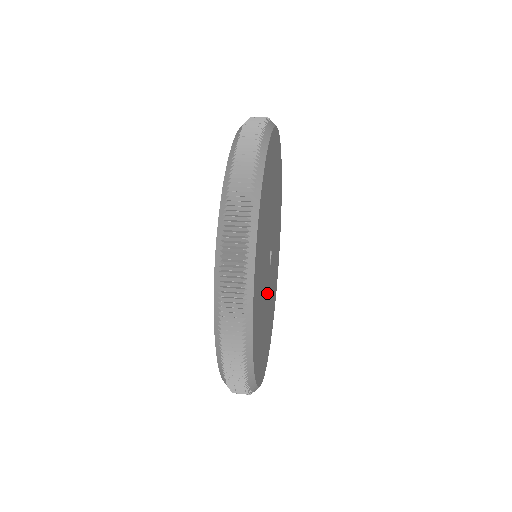
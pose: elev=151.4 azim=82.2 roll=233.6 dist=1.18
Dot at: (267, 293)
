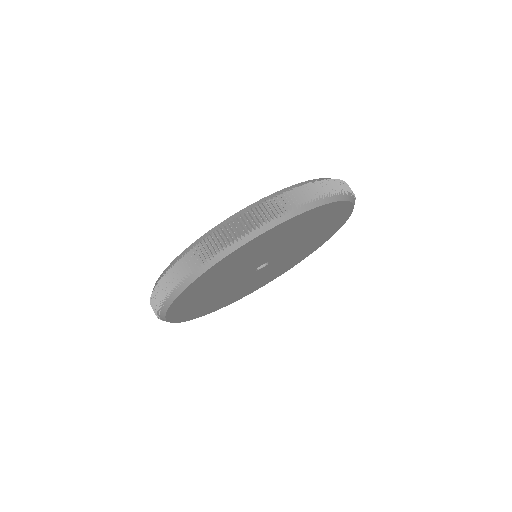
Dot at: (256, 276)
